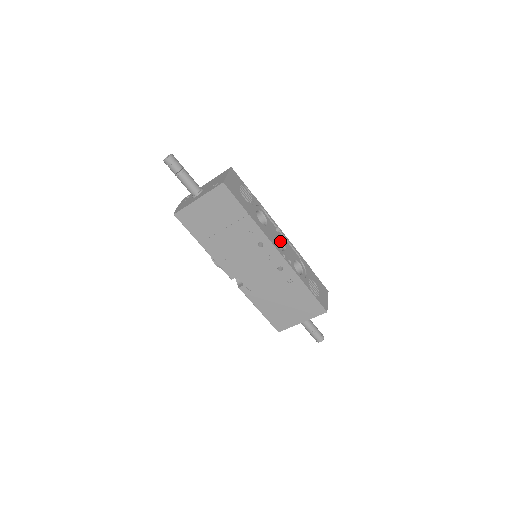
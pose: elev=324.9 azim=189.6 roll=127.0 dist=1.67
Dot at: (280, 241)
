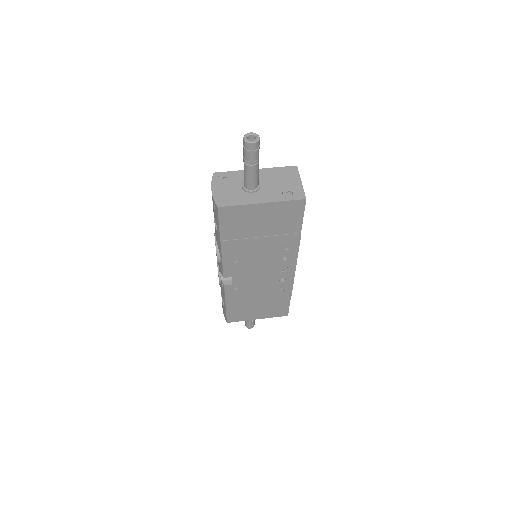
Dot at: occluded
